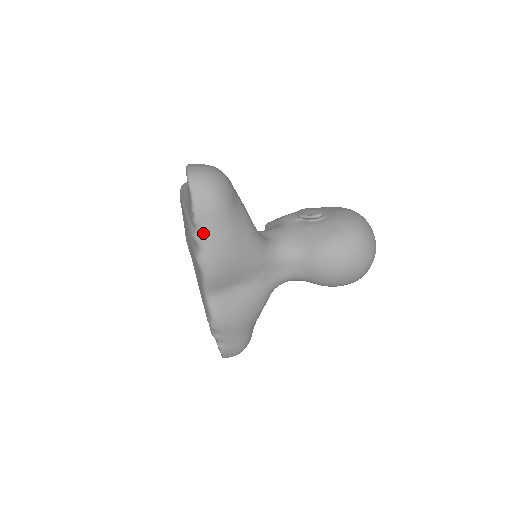
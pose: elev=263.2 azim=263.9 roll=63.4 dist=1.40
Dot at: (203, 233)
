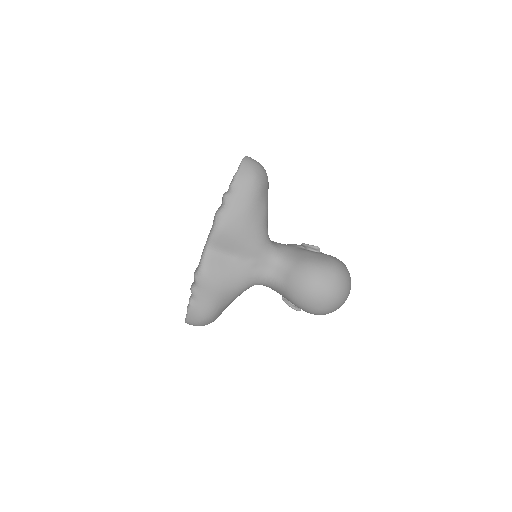
Dot at: (232, 195)
